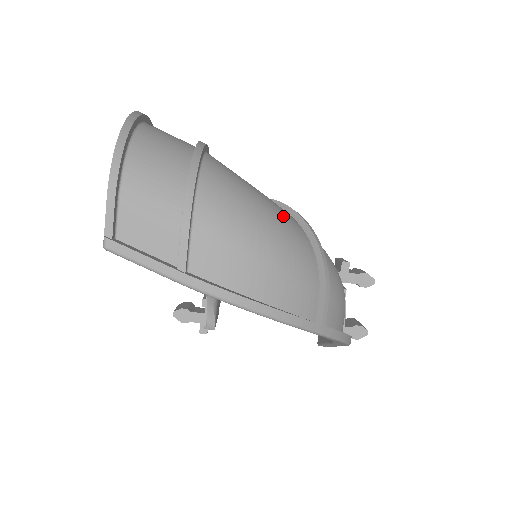
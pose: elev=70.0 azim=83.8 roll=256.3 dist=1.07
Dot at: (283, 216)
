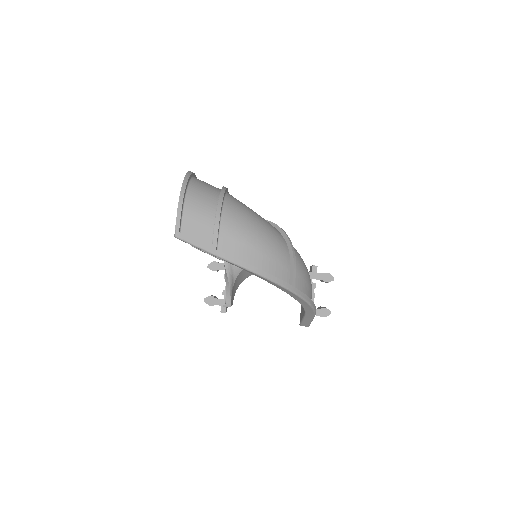
Dot at: (269, 225)
